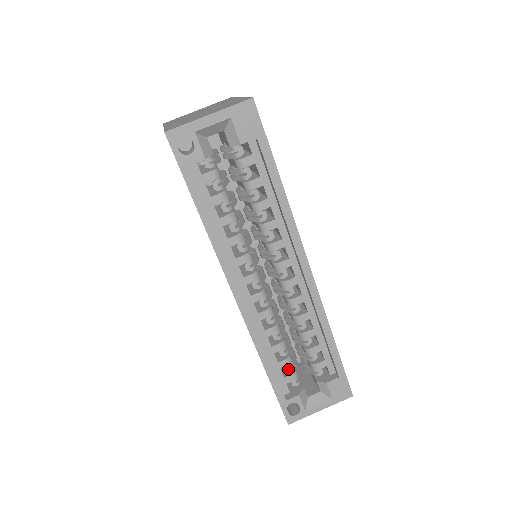
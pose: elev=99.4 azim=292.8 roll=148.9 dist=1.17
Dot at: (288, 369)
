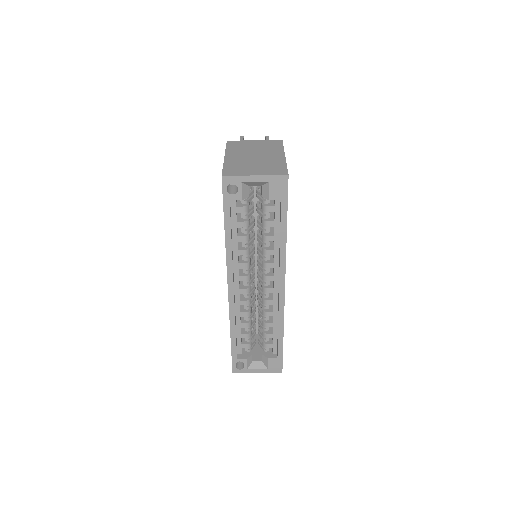
Dot at: (246, 340)
